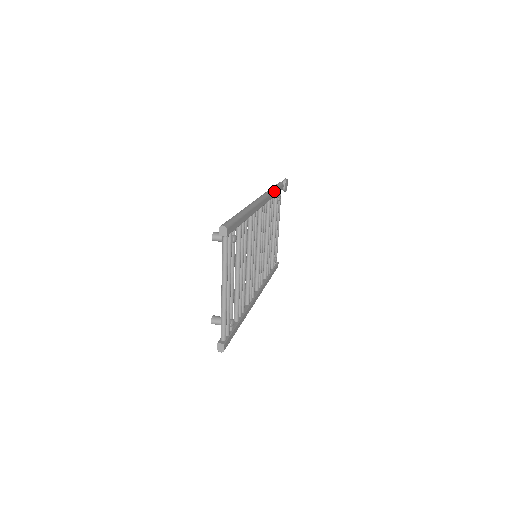
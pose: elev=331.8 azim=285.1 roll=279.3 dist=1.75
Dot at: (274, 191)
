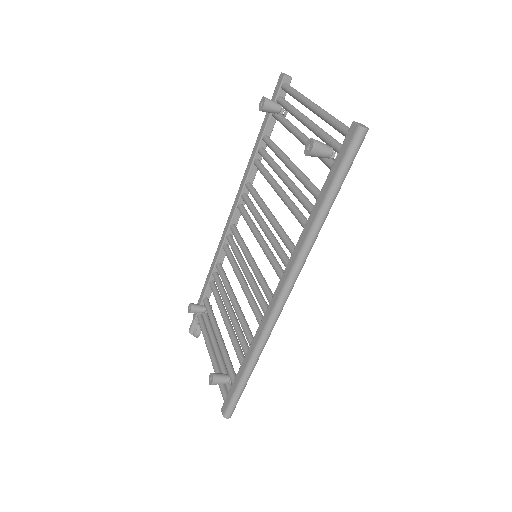
Dot at: occluded
